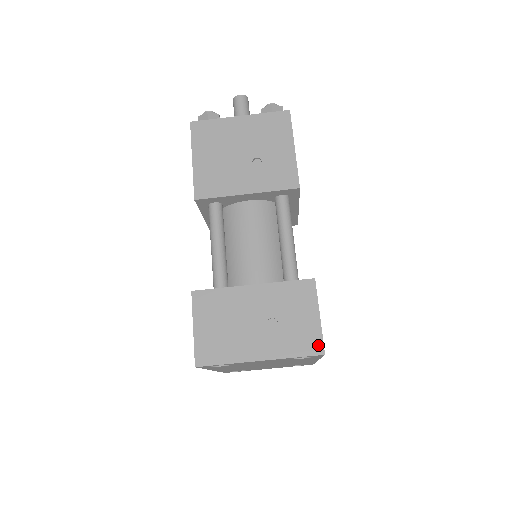
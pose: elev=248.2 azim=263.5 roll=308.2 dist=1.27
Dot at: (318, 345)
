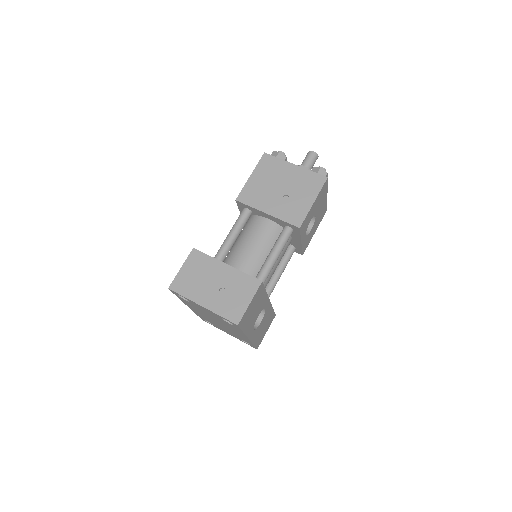
Dot at: (238, 318)
